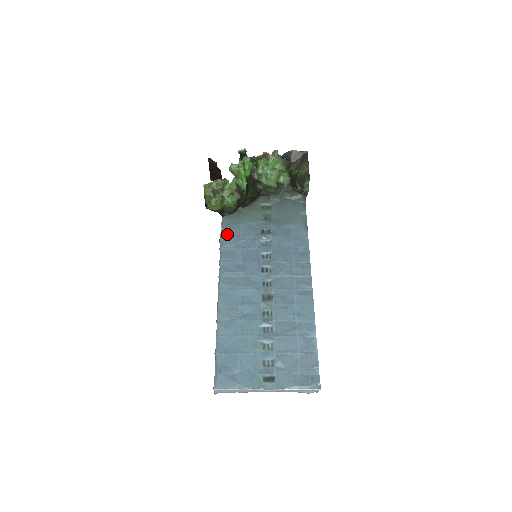
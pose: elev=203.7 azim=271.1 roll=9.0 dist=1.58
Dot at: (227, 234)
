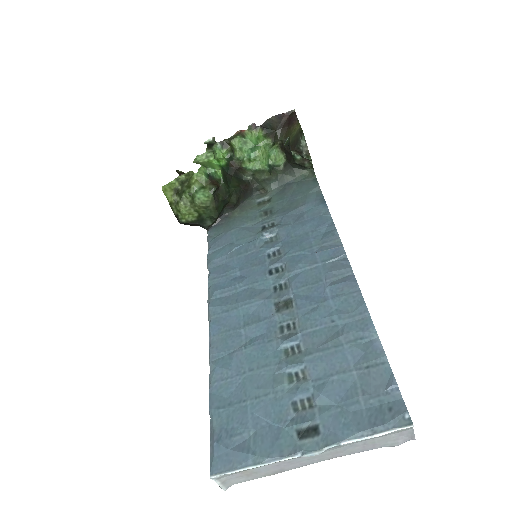
Dot at: (215, 247)
